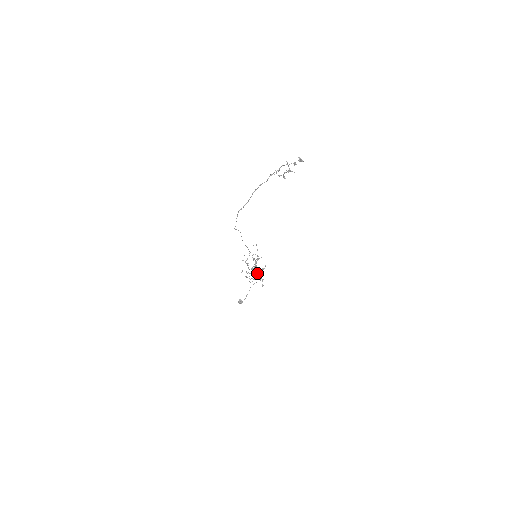
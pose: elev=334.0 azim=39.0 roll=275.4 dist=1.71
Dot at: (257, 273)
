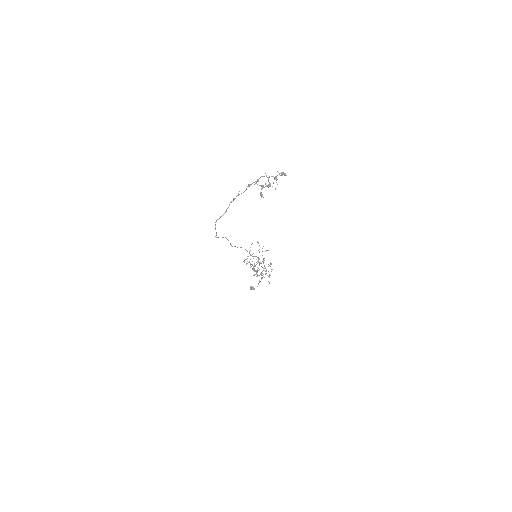
Dot at: occluded
